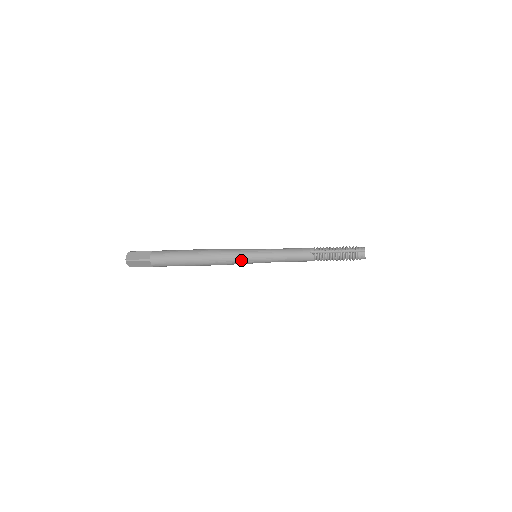
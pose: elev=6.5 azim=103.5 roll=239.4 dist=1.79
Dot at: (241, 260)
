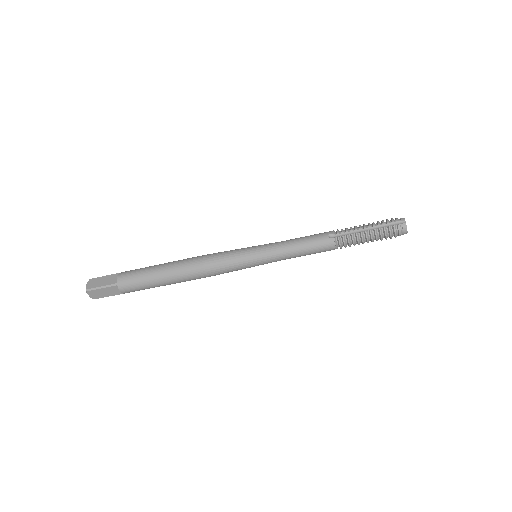
Dot at: (236, 264)
